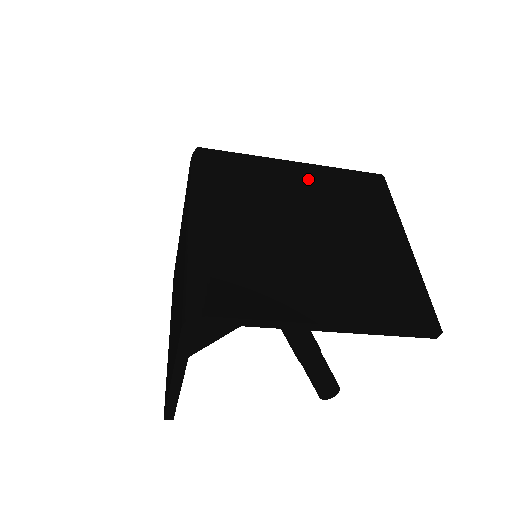
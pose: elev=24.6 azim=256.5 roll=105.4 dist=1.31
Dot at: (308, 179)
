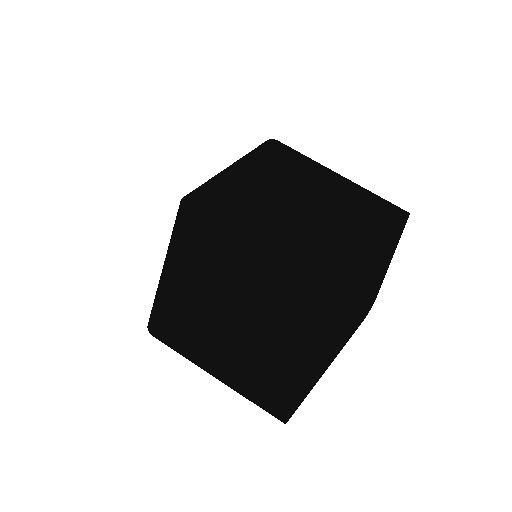
Dot at: (262, 171)
